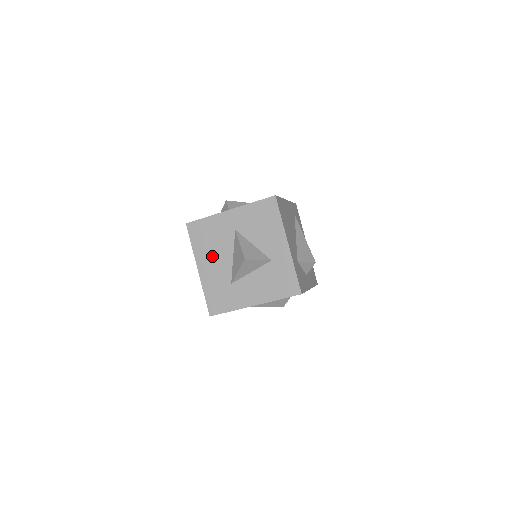
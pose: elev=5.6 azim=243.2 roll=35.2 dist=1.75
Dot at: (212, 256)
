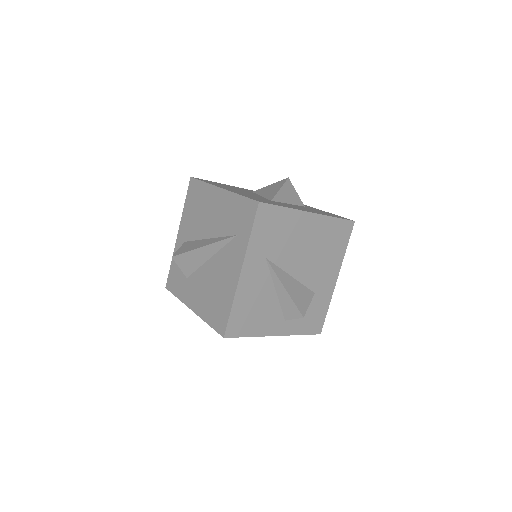
Dot at: occluded
